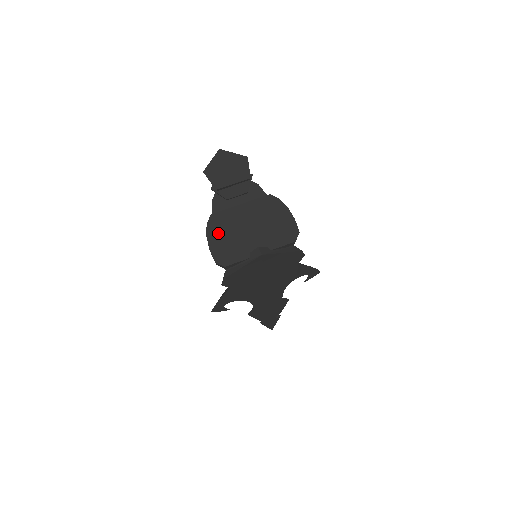
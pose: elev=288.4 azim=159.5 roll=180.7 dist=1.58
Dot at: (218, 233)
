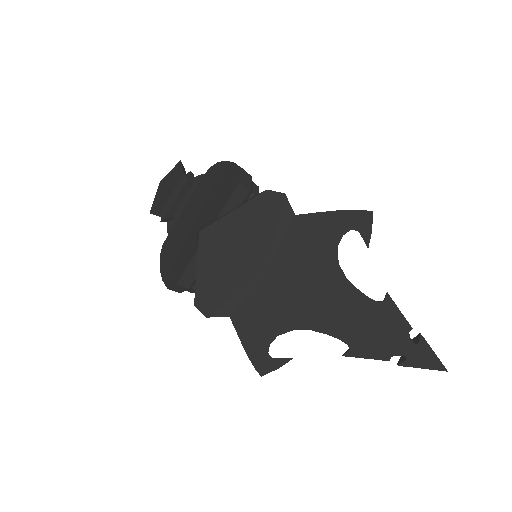
Dot at: (169, 256)
